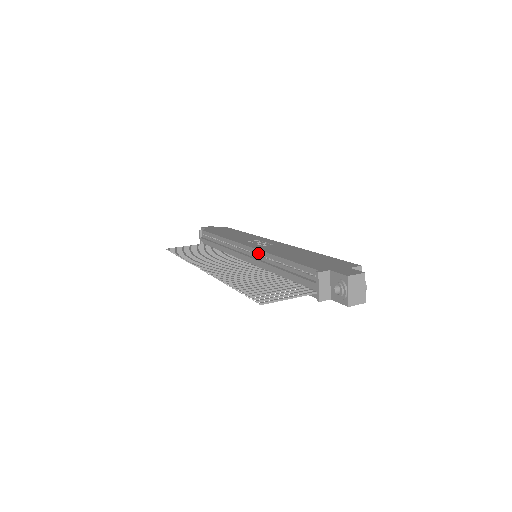
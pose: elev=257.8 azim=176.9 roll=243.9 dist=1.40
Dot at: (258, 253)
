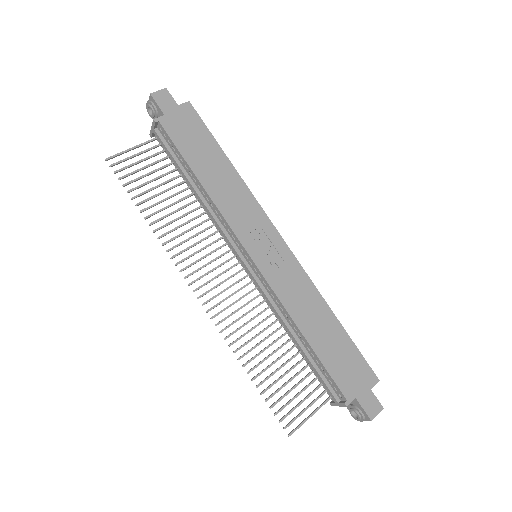
Dot at: (270, 290)
